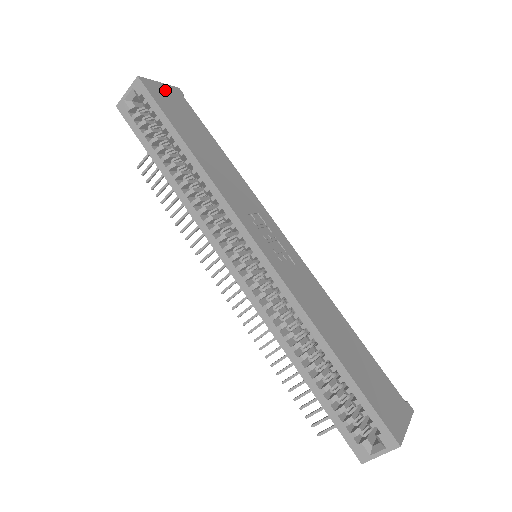
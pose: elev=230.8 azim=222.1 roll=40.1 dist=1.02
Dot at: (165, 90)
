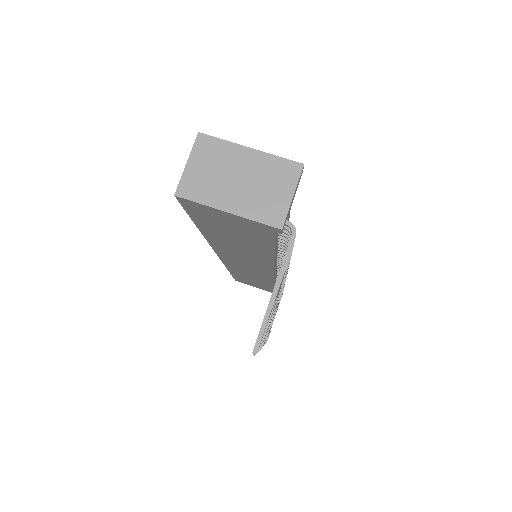
Dot at: occluded
